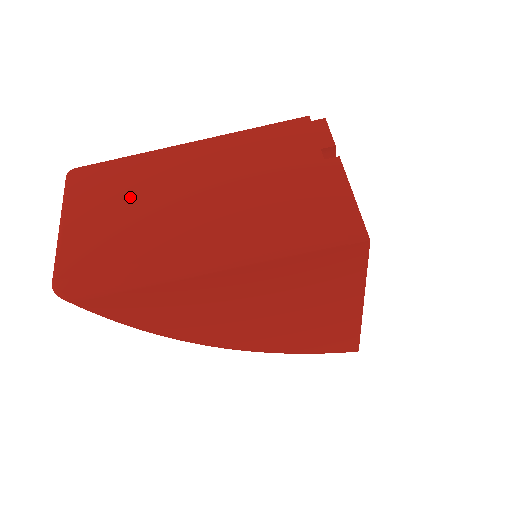
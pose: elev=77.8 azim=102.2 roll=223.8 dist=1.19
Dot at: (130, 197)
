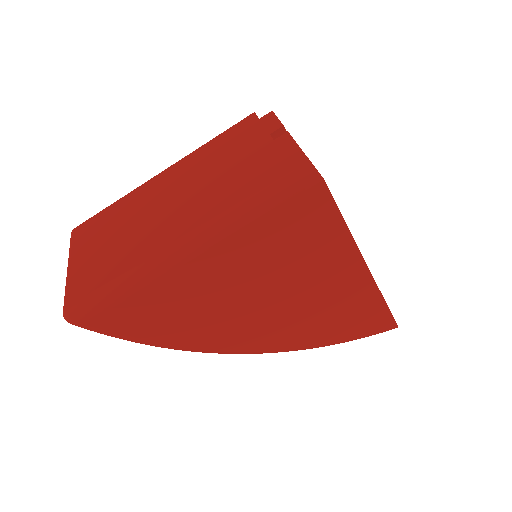
Dot at: (118, 227)
